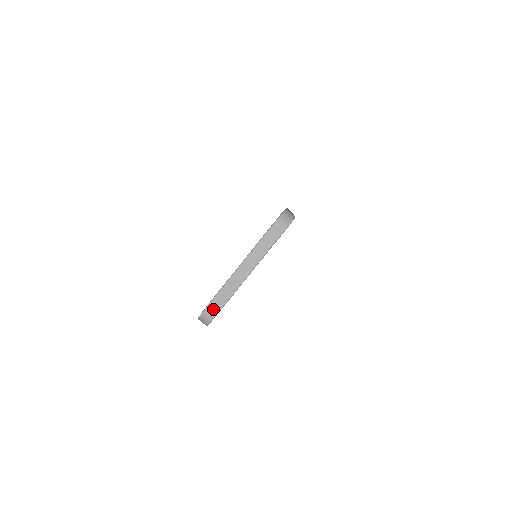
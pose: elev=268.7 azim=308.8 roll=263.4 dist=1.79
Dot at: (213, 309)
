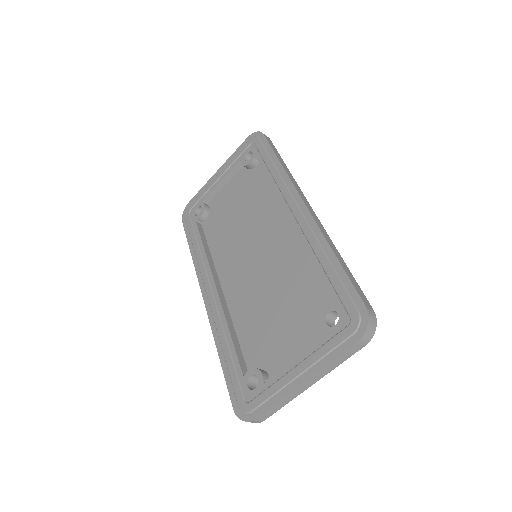
Dot at: (263, 417)
